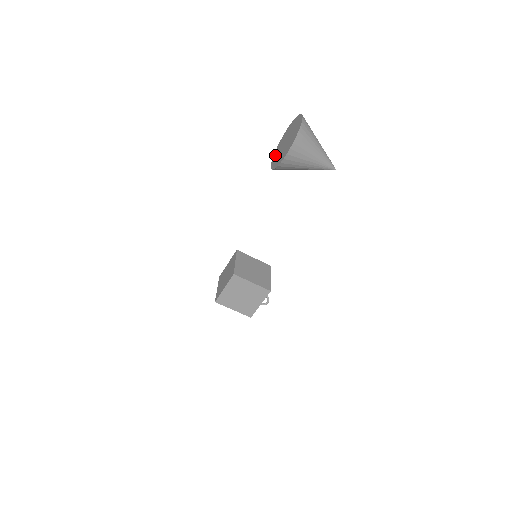
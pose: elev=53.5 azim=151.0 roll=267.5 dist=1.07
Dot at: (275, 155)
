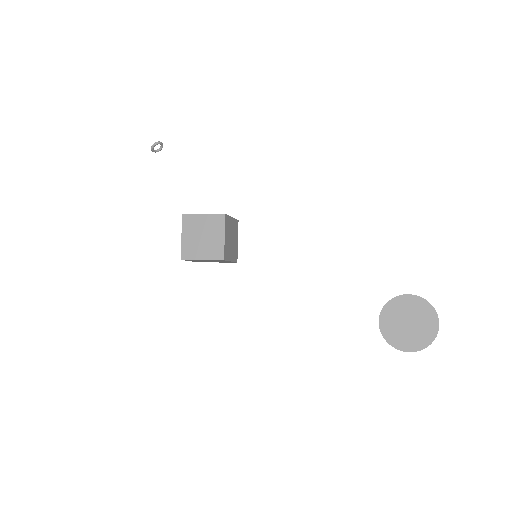
Dot at: (388, 313)
